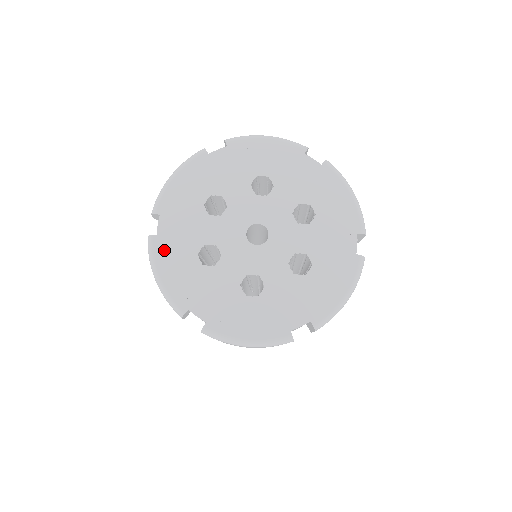
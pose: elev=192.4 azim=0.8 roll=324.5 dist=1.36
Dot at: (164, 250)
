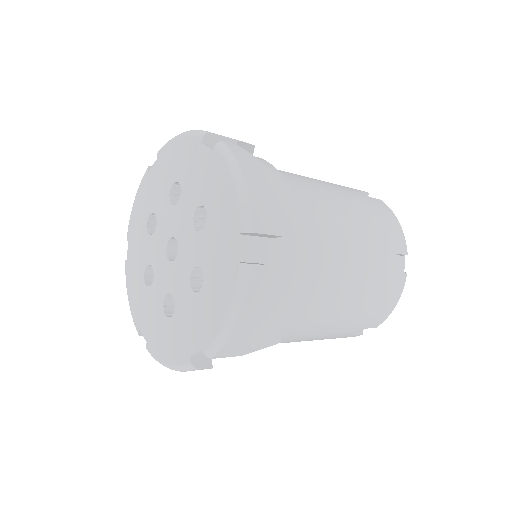
Dot at: (130, 273)
